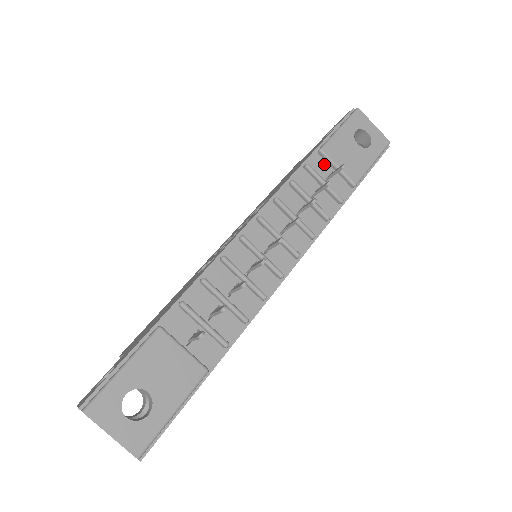
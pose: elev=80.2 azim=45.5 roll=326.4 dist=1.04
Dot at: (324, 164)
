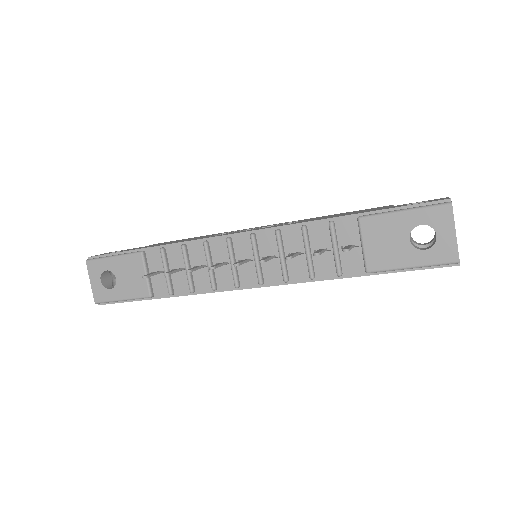
Dot at: (355, 232)
